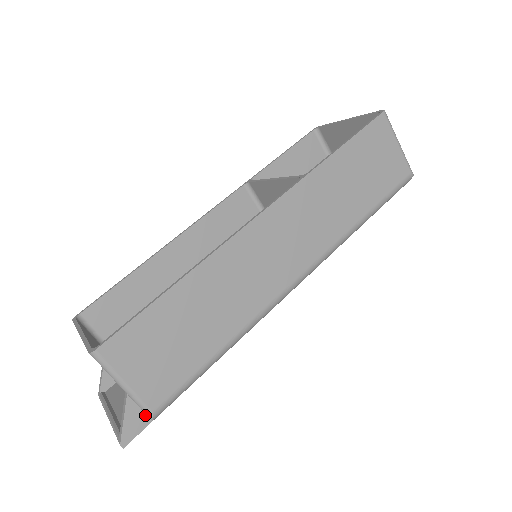
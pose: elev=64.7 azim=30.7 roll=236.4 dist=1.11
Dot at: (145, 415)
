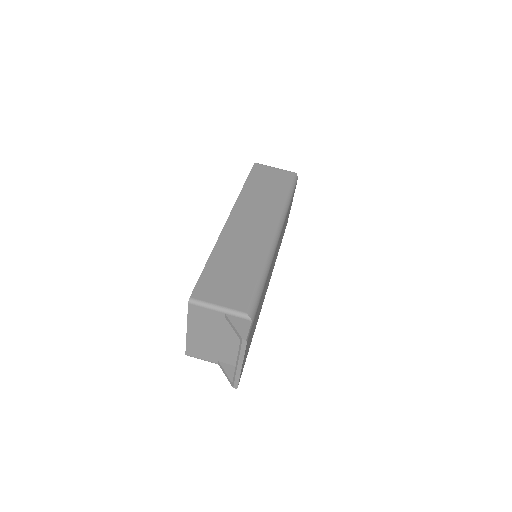
Dot at: (245, 320)
